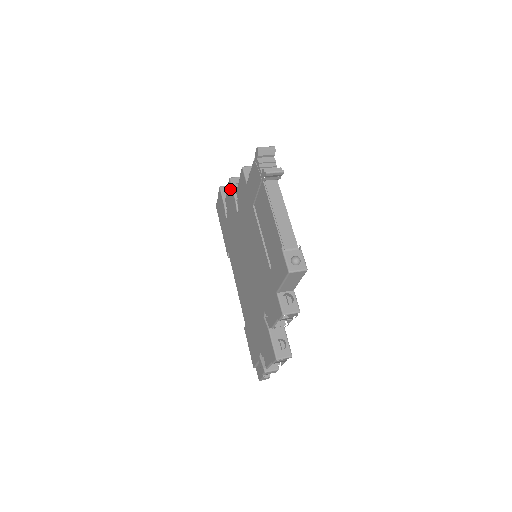
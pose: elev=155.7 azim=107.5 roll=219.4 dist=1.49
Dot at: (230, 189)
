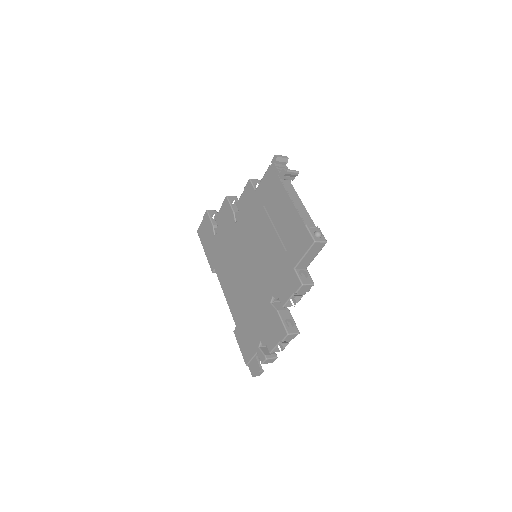
Dot at: (226, 205)
